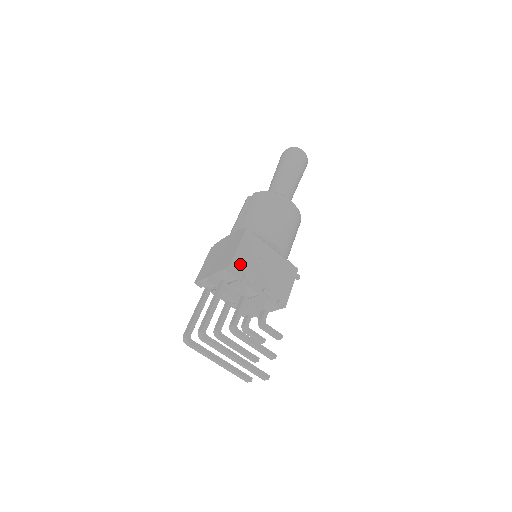
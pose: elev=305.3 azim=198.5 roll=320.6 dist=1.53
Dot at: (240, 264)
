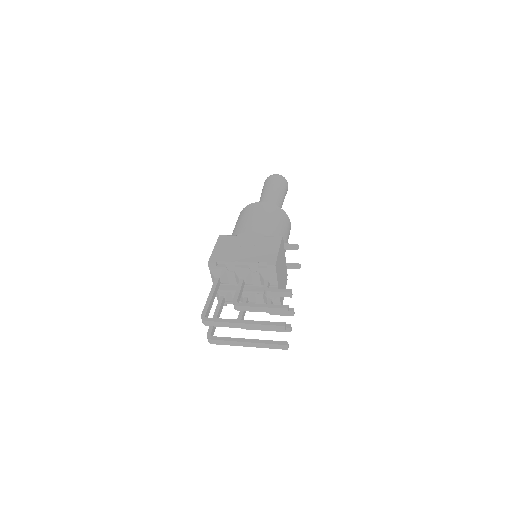
Dot at: (218, 258)
